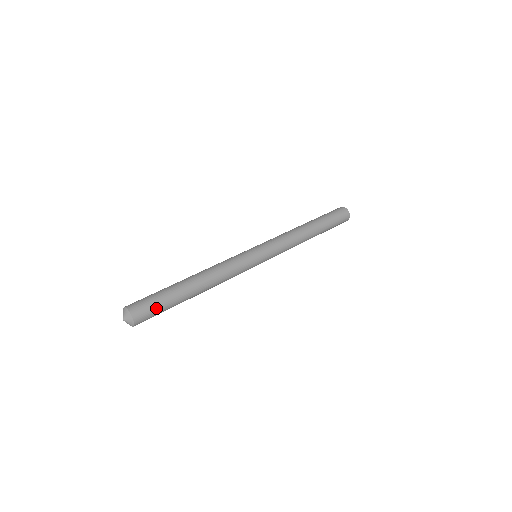
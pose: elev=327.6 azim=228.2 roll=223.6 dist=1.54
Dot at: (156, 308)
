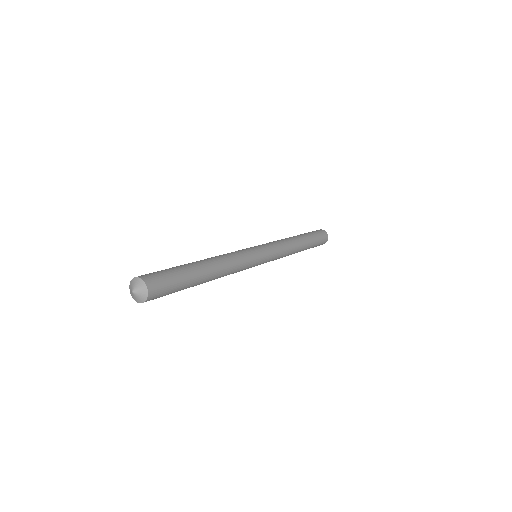
Dot at: (171, 286)
